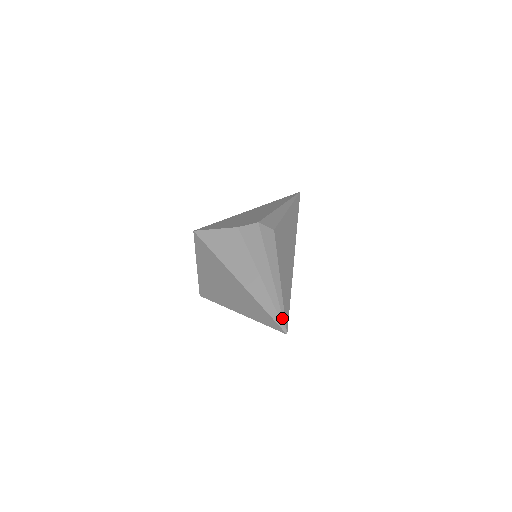
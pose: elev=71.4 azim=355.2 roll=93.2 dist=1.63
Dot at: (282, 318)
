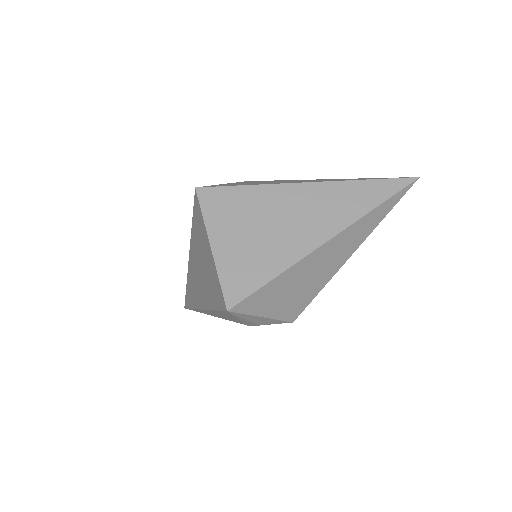
Dot at: occluded
